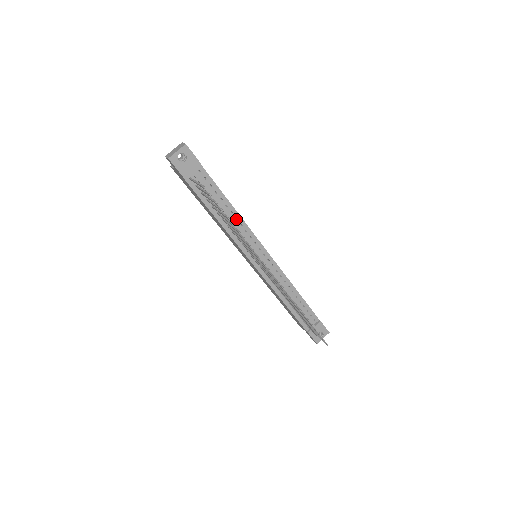
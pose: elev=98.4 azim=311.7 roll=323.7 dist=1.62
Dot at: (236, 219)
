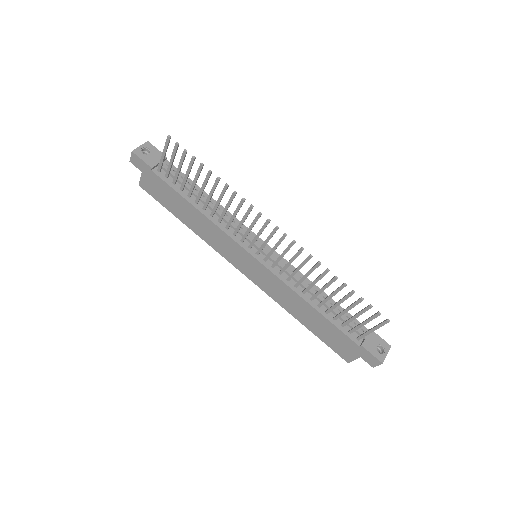
Dot at: occluded
